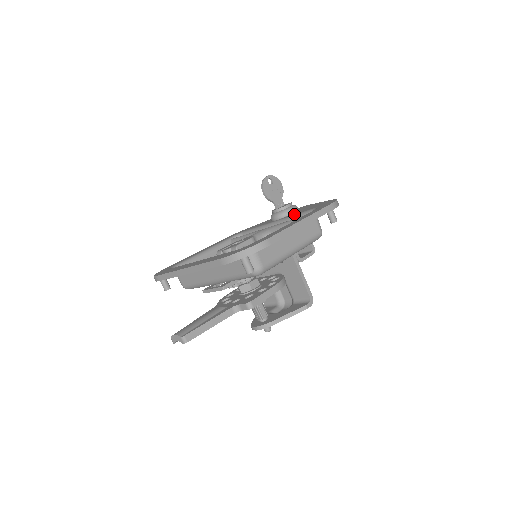
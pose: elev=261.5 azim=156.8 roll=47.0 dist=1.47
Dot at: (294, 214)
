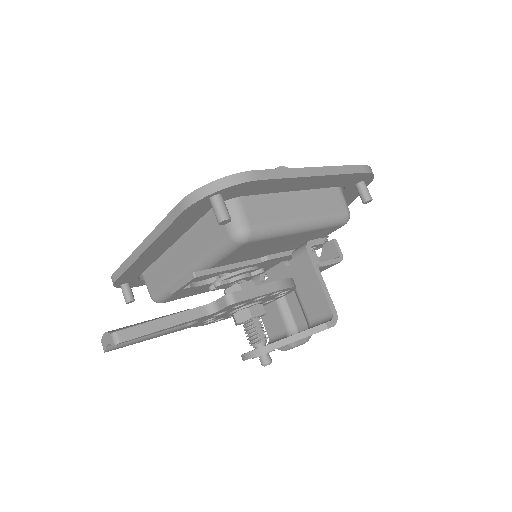
Dot at: occluded
